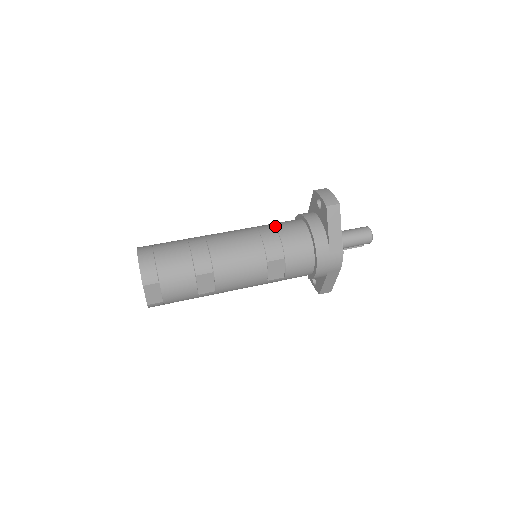
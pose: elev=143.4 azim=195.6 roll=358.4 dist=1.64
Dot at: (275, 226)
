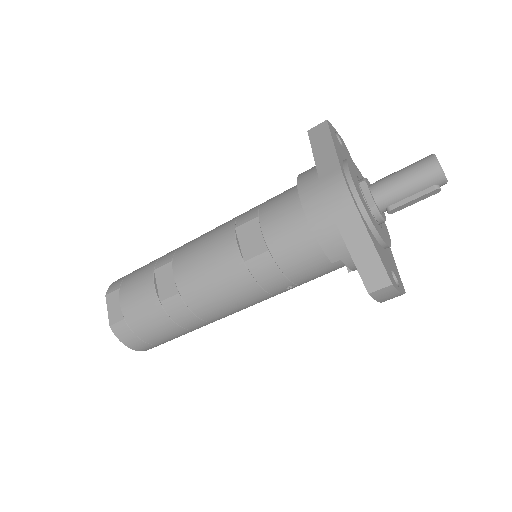
Dot at: occluded
